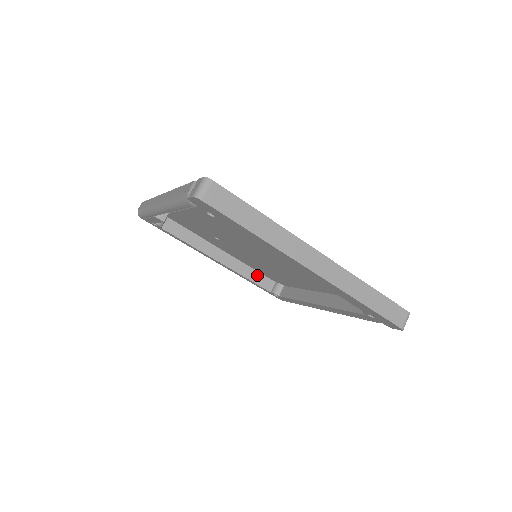
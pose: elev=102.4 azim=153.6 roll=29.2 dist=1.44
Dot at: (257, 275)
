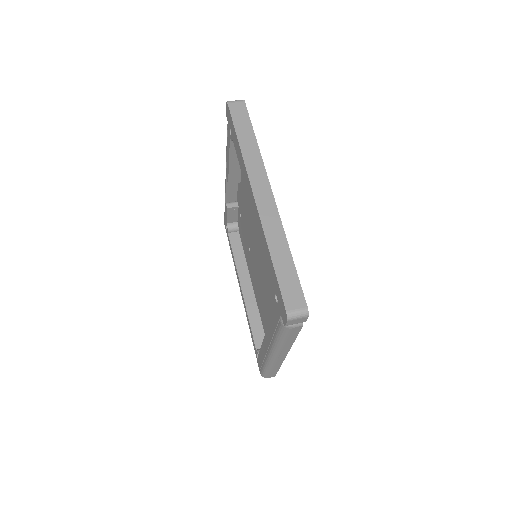
Dot at: (259, 326)
